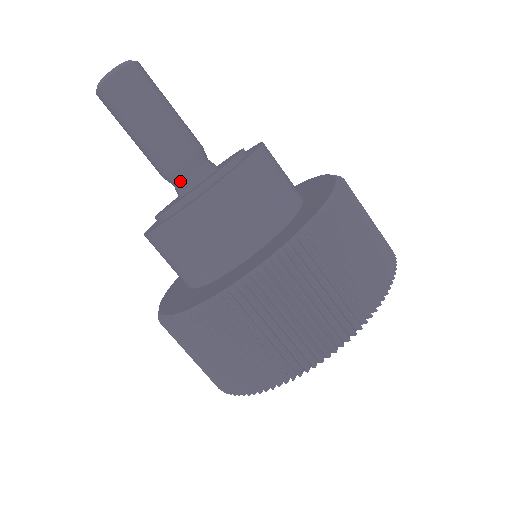
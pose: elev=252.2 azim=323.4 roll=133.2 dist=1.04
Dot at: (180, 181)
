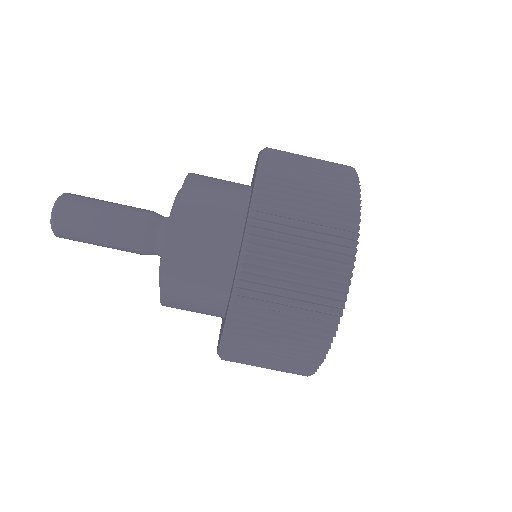
Dot at: (155, 247)
